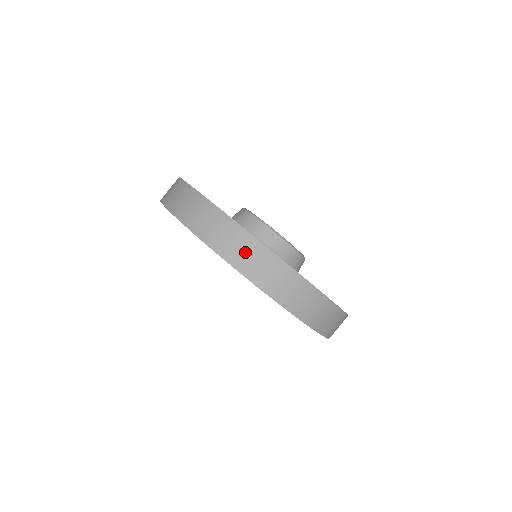
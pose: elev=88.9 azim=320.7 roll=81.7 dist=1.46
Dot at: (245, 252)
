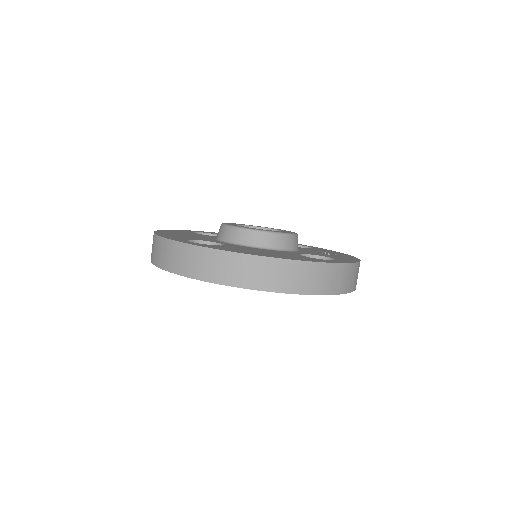
Dot at: (328, 278)
